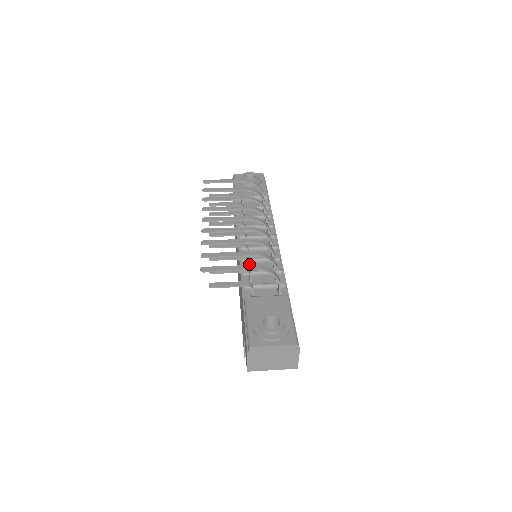
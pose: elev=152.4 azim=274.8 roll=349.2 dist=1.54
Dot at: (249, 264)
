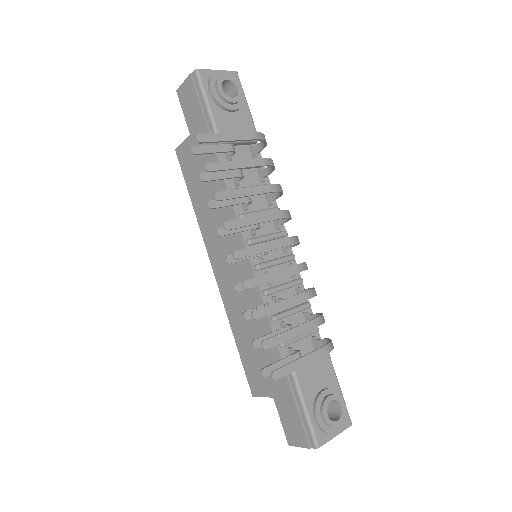
Dot at: occluded
